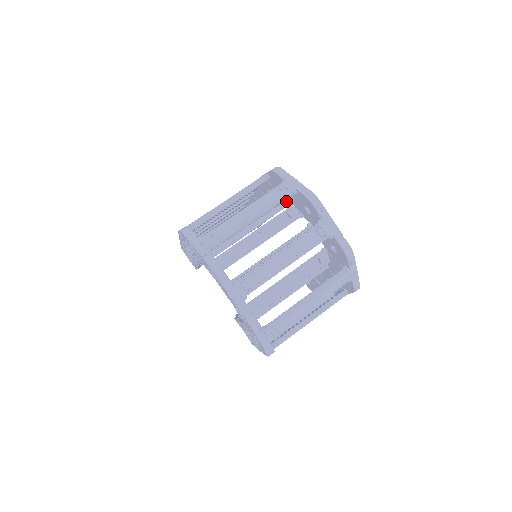
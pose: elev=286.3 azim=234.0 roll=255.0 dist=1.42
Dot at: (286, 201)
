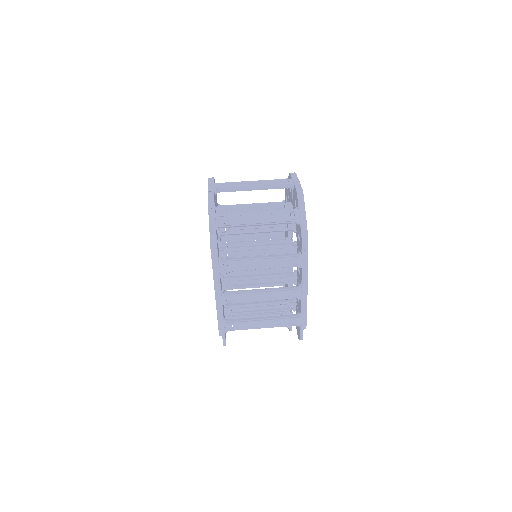
Dot at: occluded
